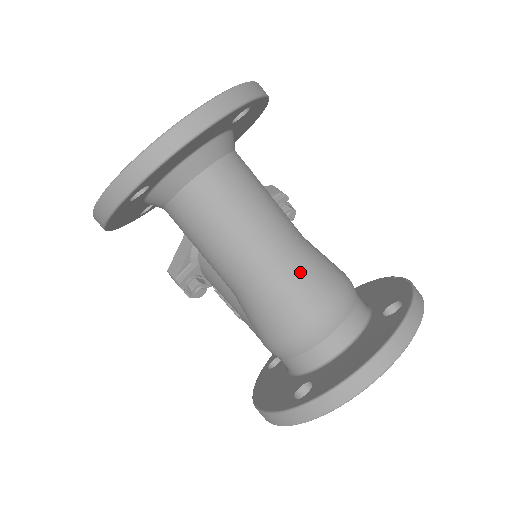
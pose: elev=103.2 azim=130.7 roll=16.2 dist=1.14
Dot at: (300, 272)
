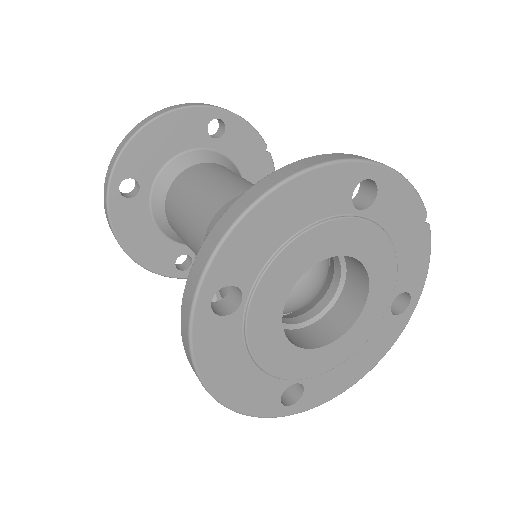
Dot at: occluded
